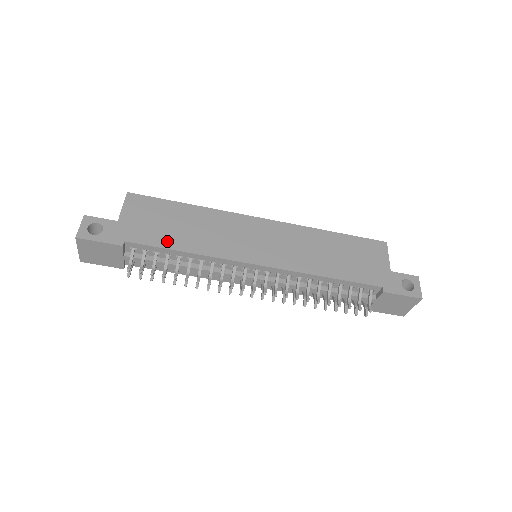
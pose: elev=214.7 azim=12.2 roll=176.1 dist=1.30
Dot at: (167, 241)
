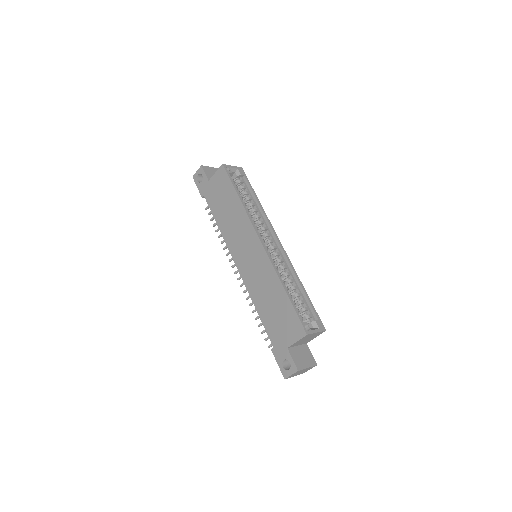
Dot at: (216, 212)
